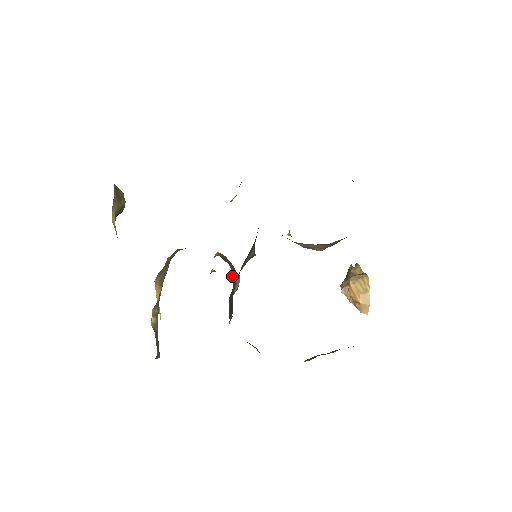
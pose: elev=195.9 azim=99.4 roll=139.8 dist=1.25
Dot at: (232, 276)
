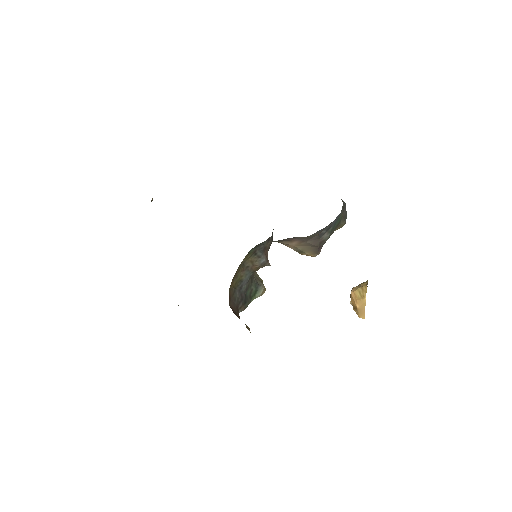
Dot at: (253, 282)
